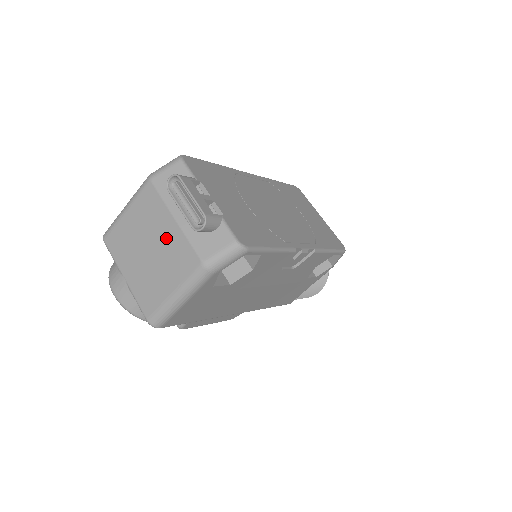
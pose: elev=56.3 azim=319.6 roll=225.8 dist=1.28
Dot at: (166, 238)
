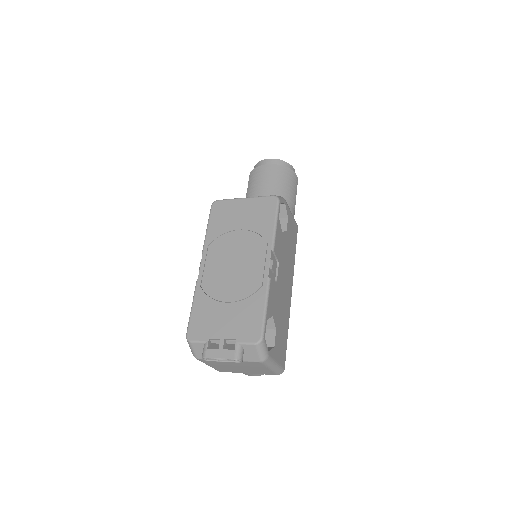
Dot at: (236, 364)
